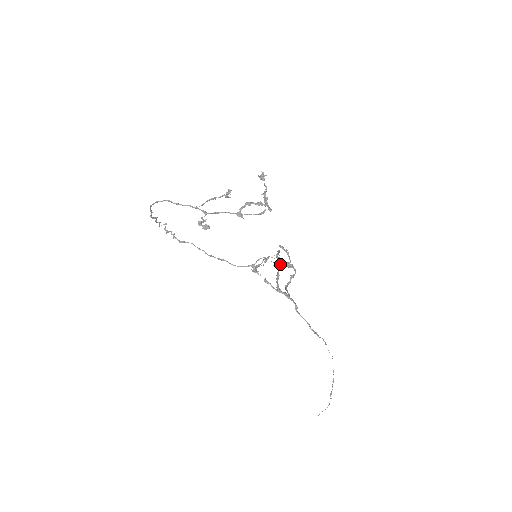
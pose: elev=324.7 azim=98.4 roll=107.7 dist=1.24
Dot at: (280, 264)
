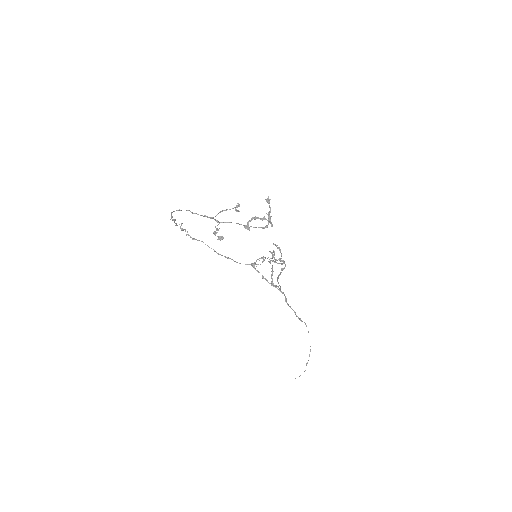
Dot at: (274, 261)
